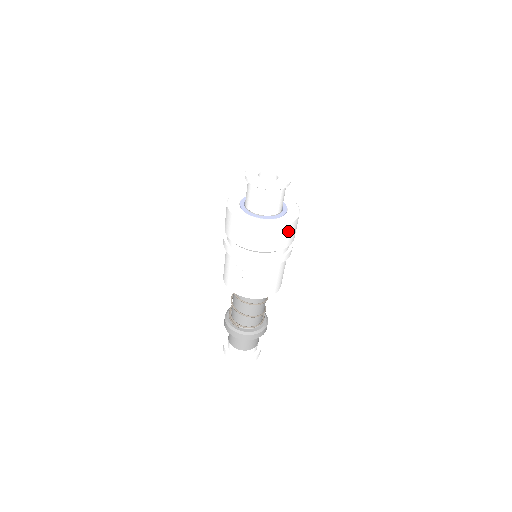
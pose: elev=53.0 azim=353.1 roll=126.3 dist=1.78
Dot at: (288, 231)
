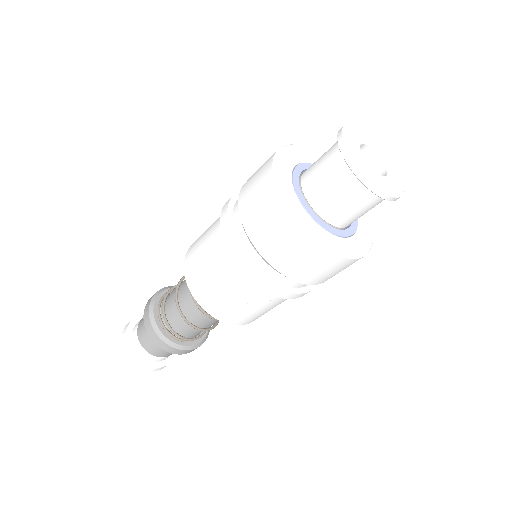
Dot at: occluded
